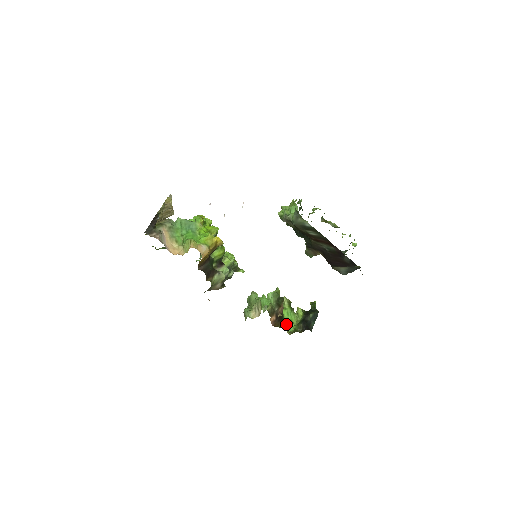
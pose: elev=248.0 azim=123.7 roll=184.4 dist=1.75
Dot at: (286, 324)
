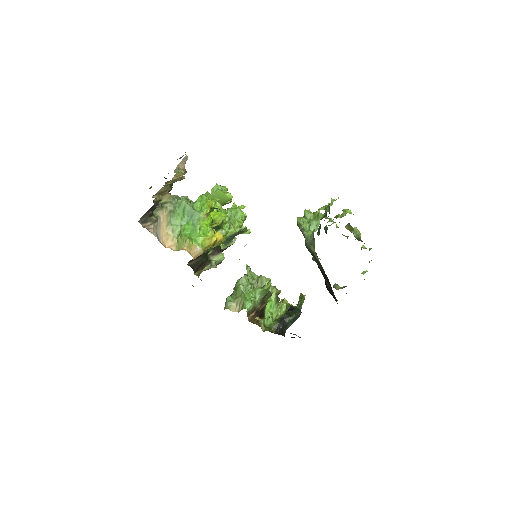
Dot at: (265, 316)
